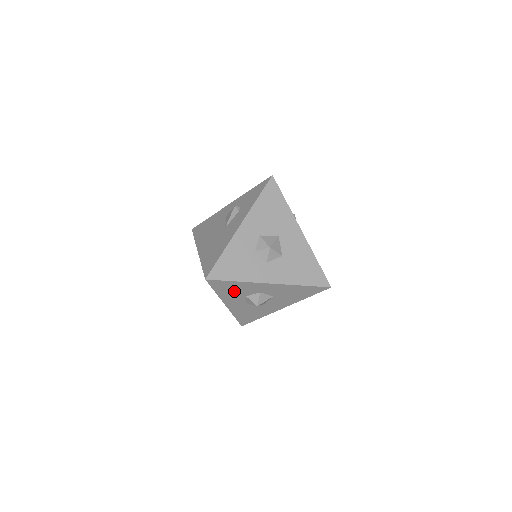
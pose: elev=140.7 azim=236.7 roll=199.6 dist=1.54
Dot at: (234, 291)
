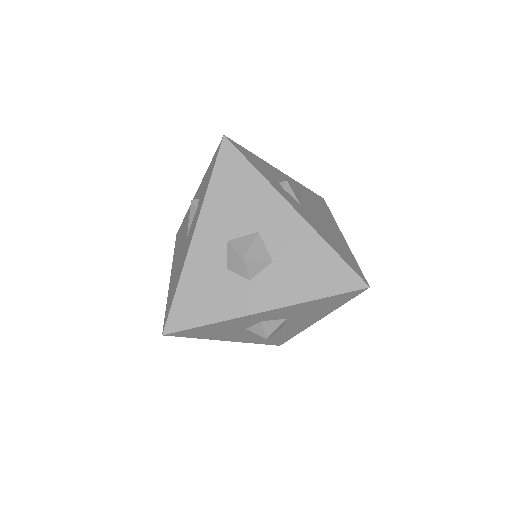
Dot at: (221, 330)
